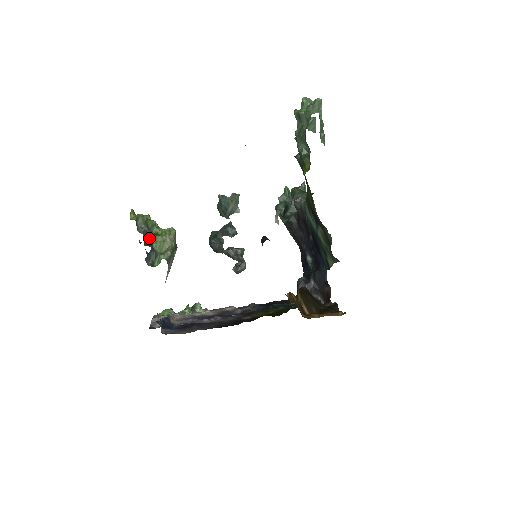
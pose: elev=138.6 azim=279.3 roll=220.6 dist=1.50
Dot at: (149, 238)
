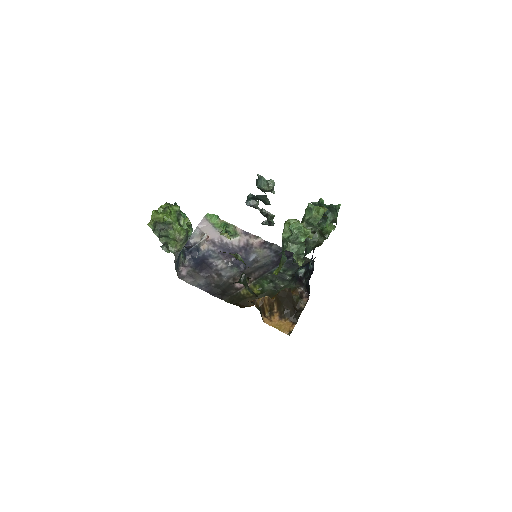
Dot at: (166, 231)
